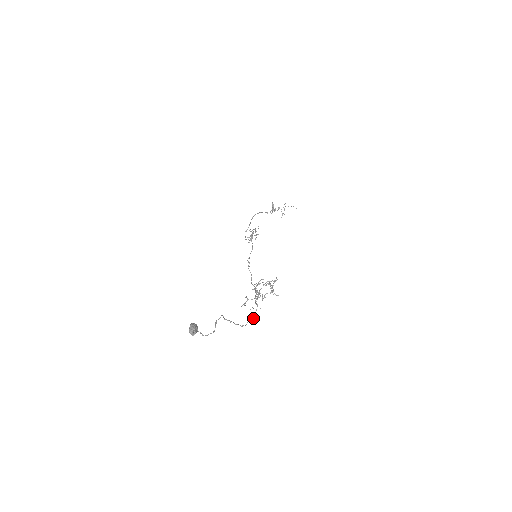
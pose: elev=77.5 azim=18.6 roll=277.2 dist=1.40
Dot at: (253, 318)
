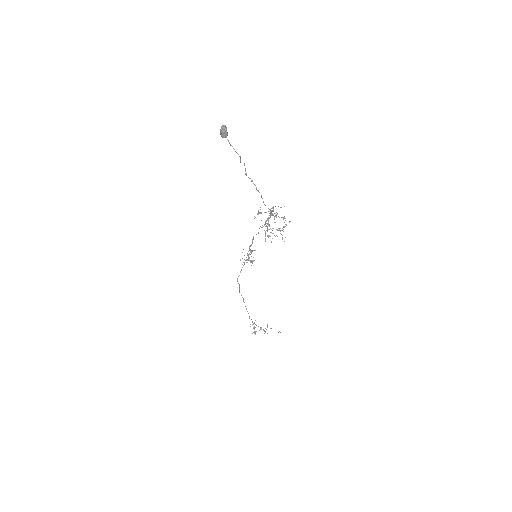
Dot at: occluded
